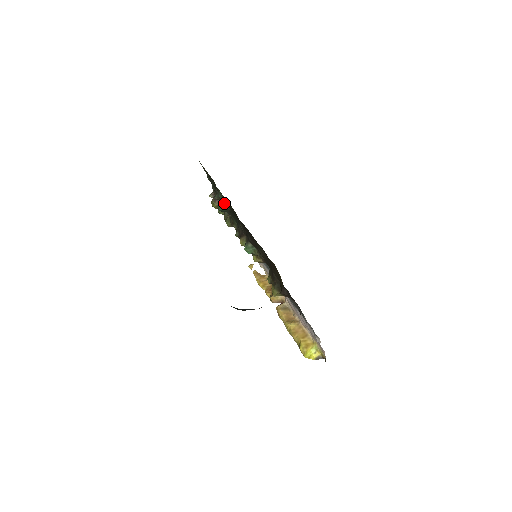
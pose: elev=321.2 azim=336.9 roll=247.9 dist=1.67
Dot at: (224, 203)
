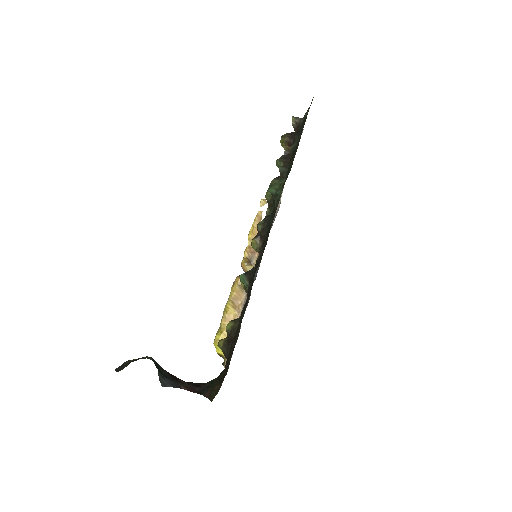
Dot at: (276, 198)
